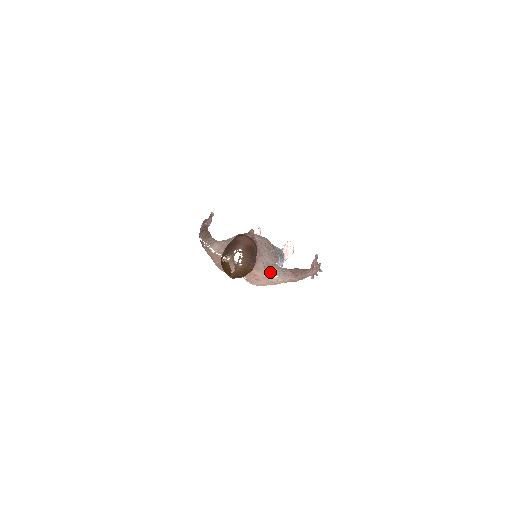
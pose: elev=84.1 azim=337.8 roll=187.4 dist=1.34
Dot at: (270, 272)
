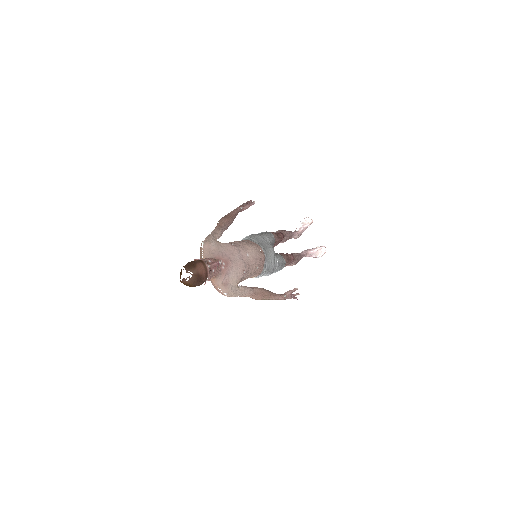
Dot at: (223, 289)
